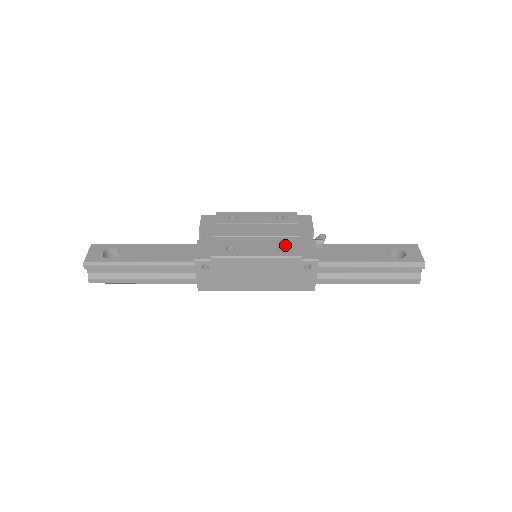
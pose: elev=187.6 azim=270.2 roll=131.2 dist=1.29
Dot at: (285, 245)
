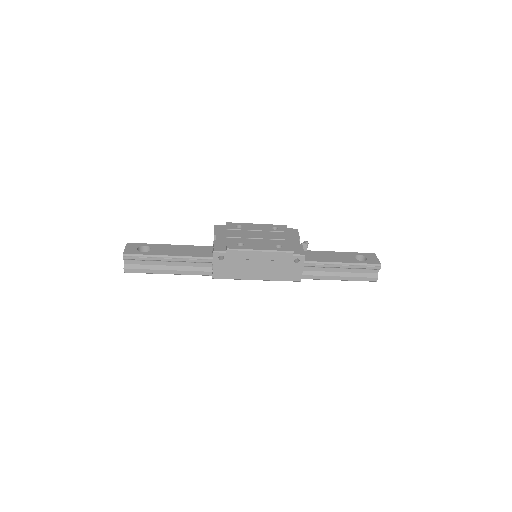
Dot at: (280, 244)
